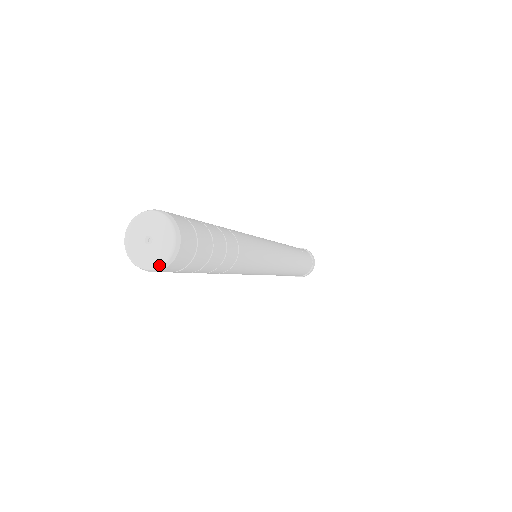
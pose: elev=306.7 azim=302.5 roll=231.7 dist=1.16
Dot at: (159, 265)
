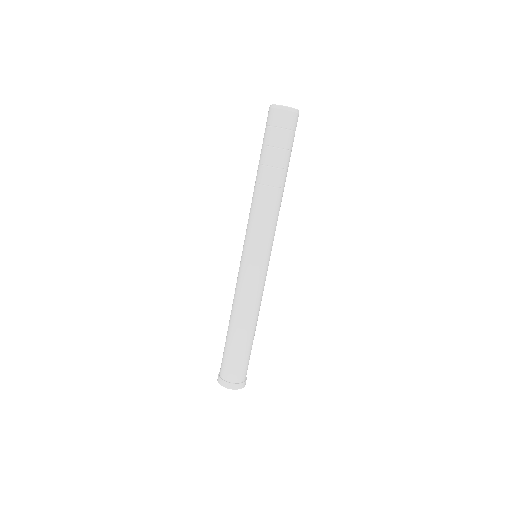
Dot at: (282, 105)
